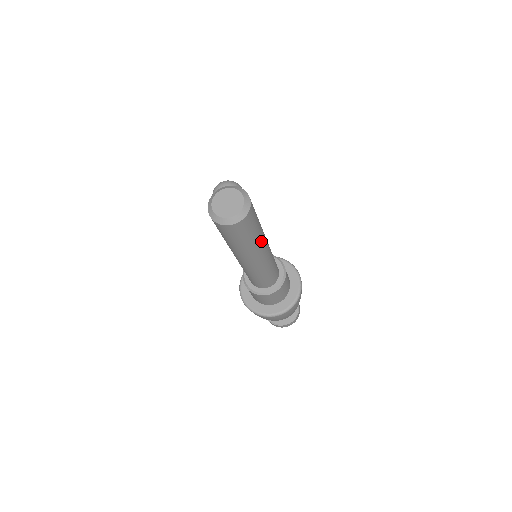
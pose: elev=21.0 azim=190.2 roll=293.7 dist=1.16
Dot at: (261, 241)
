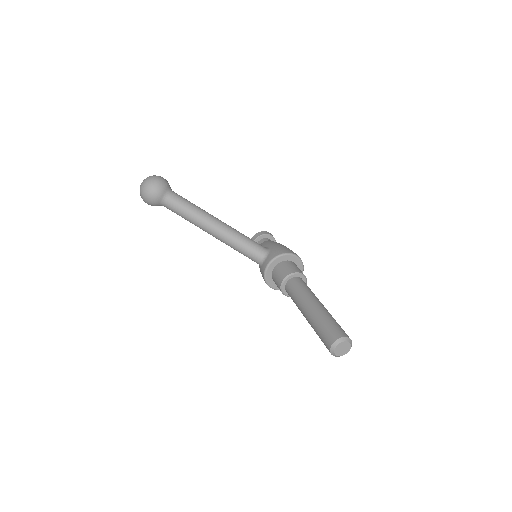
Dot at: occluded
